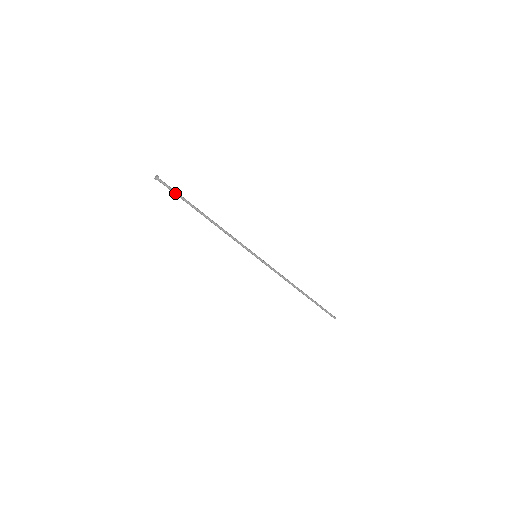
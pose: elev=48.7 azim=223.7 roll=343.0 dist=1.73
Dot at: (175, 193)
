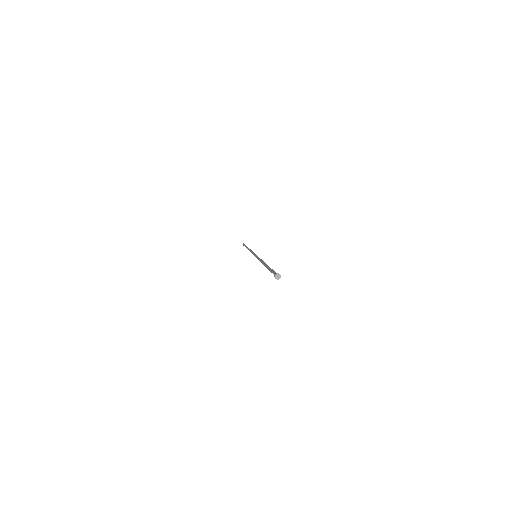
Dot at: occluded
